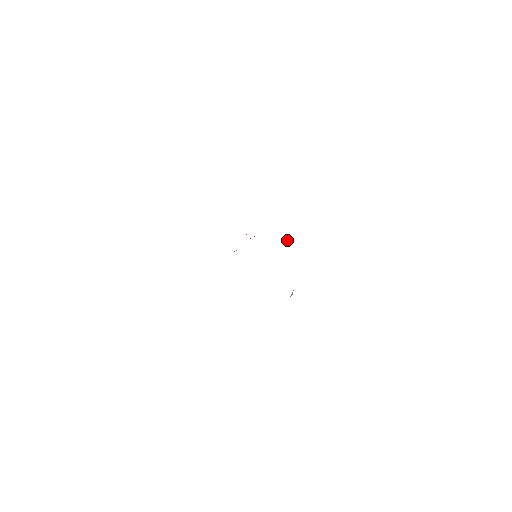
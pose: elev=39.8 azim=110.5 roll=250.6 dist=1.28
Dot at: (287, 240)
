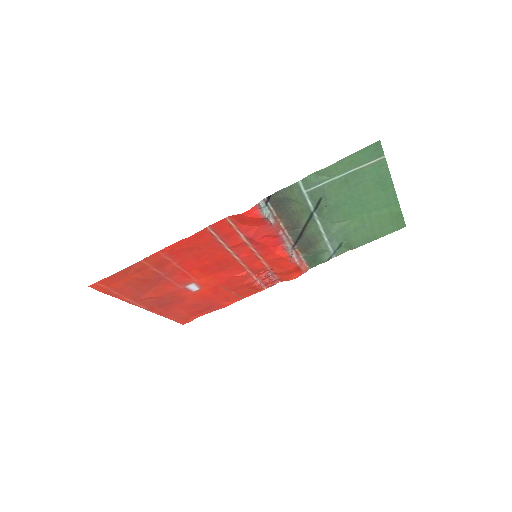
Dot at: (290, 253)
